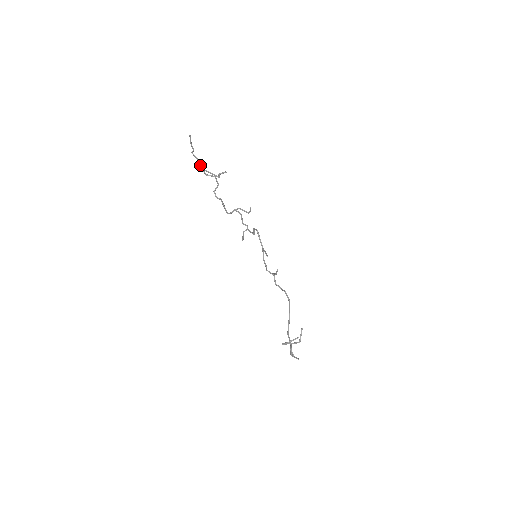
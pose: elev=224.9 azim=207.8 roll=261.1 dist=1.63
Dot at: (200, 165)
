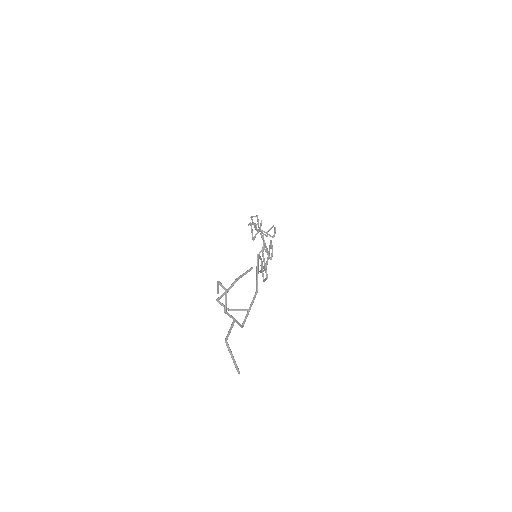
Dot at: (255, 226)
